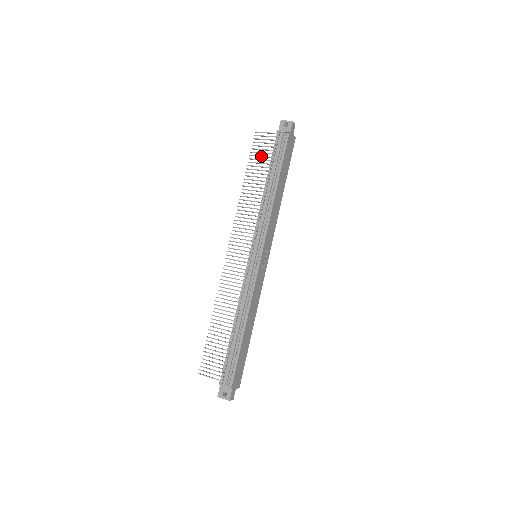
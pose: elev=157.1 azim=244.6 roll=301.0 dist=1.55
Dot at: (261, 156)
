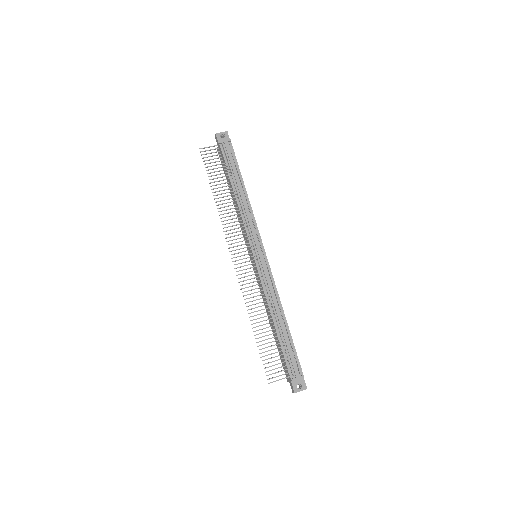
Dot at: occluded
